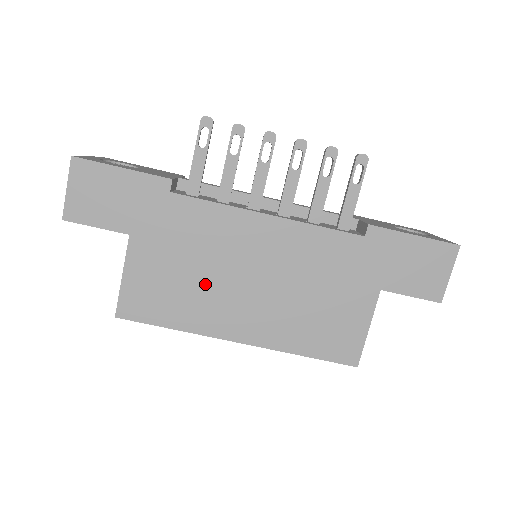
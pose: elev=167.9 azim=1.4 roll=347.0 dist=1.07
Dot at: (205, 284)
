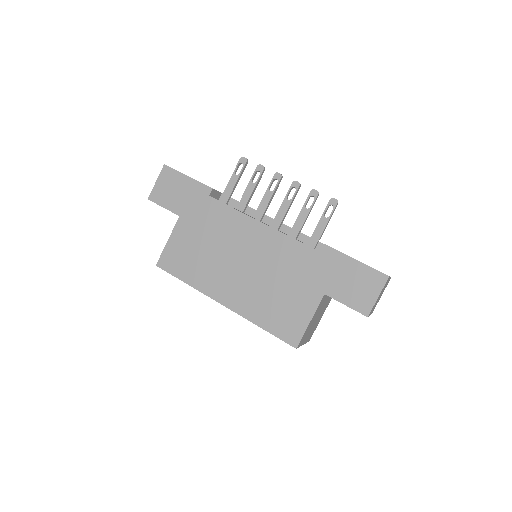
Dot at: (212, 258)
